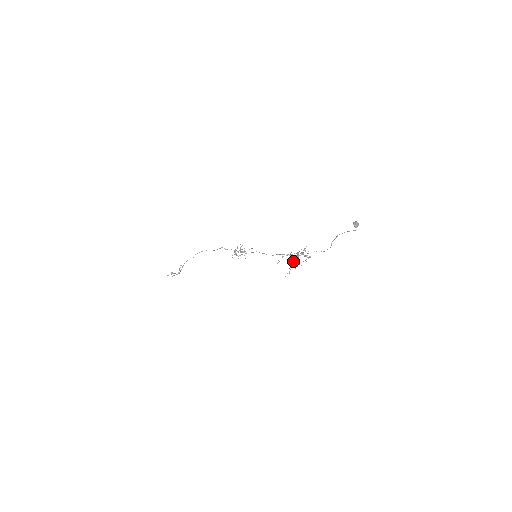
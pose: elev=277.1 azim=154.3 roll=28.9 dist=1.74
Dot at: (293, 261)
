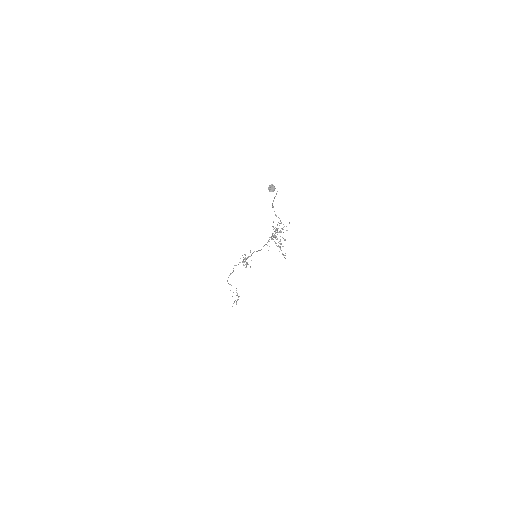
Dot at: occluded
